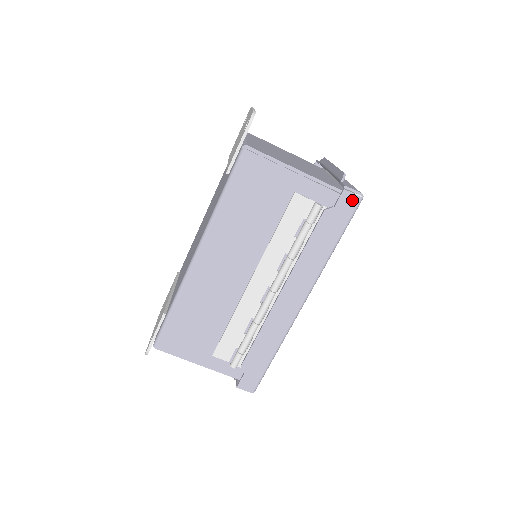
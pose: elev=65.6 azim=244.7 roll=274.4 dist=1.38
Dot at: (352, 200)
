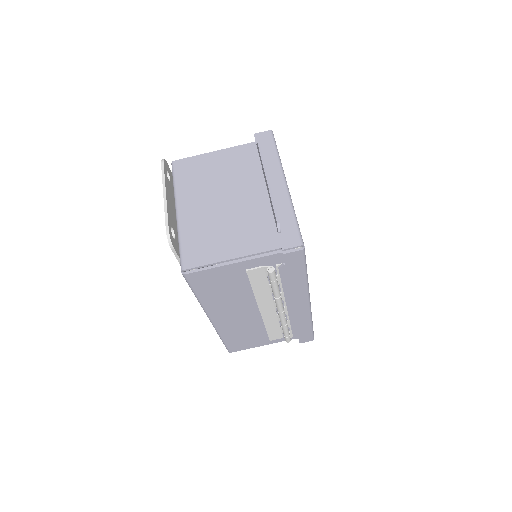
Dot at: (296, 255)
